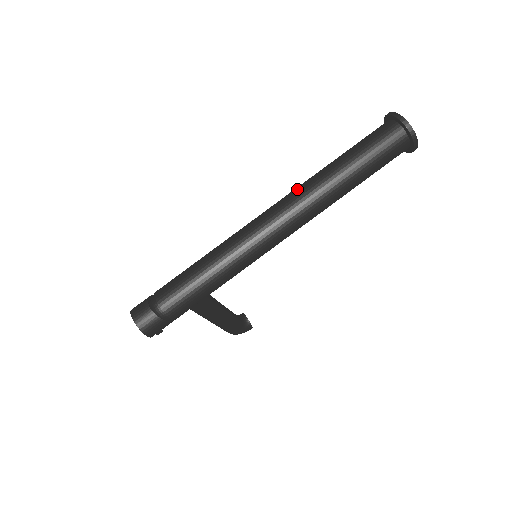
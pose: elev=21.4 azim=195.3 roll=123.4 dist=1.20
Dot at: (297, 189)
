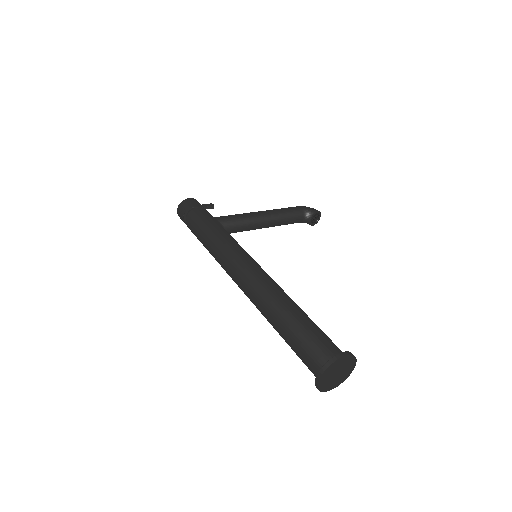
Dot at: (258, 291)
